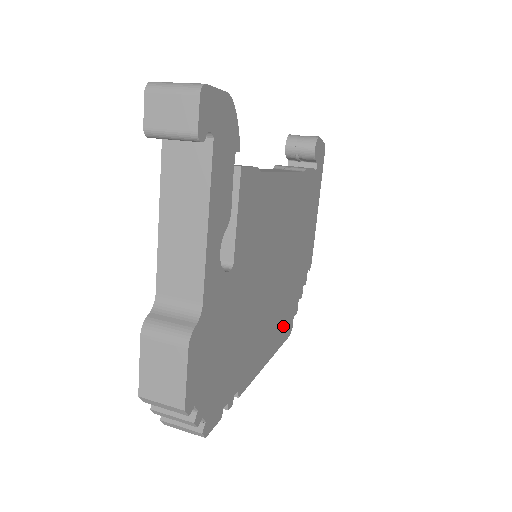
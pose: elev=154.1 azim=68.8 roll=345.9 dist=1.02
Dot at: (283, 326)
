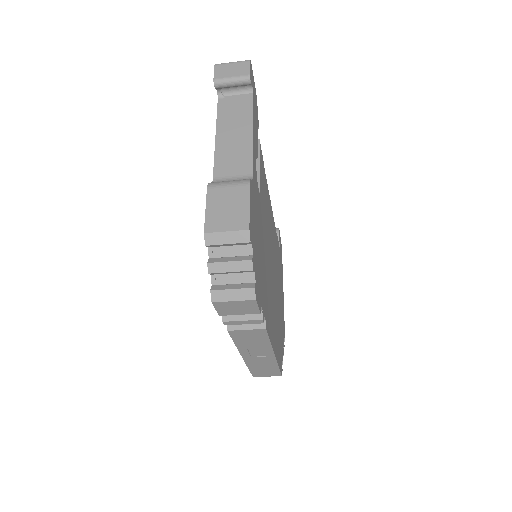
Dot at: (278, 348)
